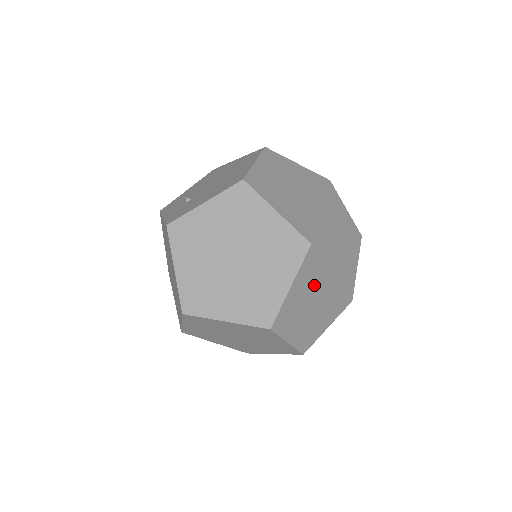
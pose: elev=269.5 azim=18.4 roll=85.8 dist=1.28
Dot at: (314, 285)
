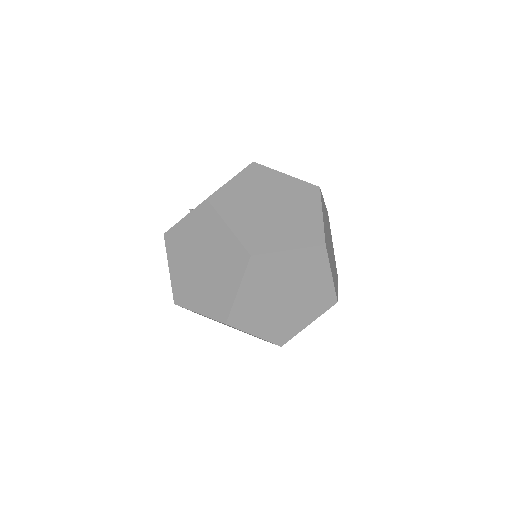
Dot at: (271, 289)
